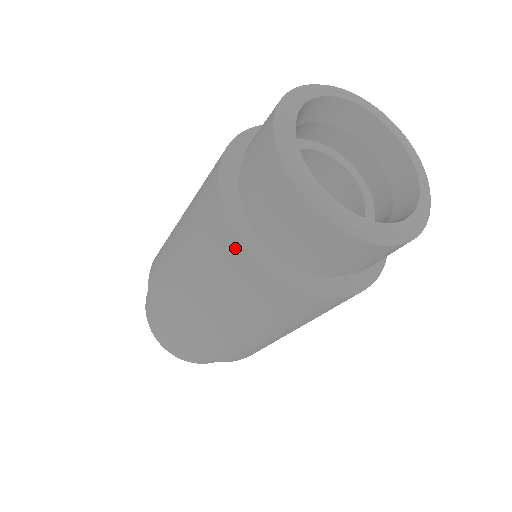
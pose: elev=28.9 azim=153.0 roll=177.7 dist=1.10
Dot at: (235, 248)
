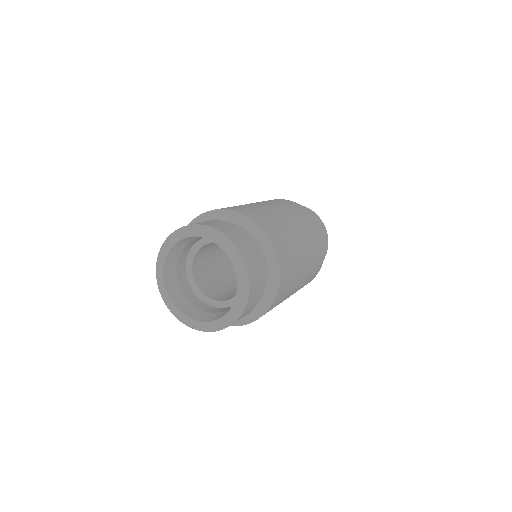
Dot at: occluded
